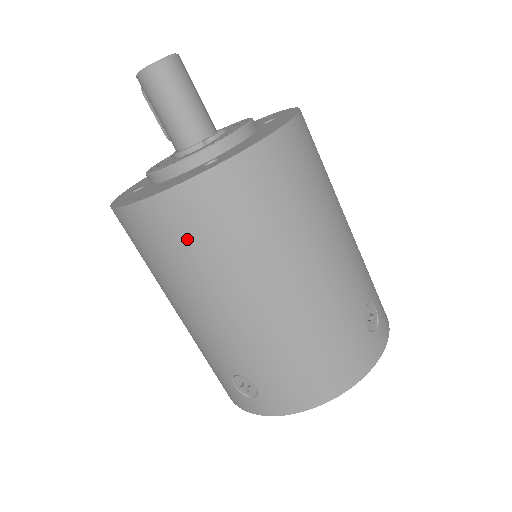
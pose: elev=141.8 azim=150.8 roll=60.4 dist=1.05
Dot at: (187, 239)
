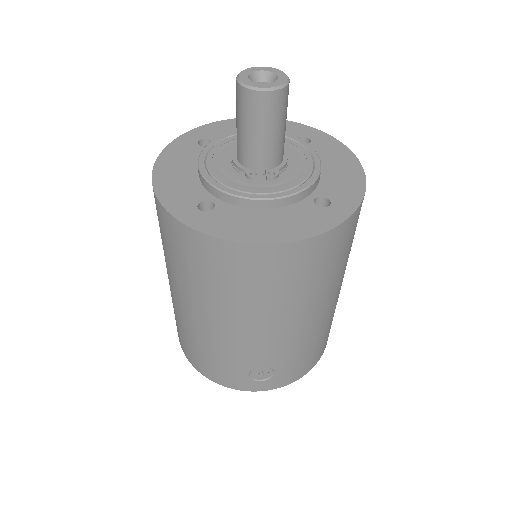
Dot at: (161, 229)
